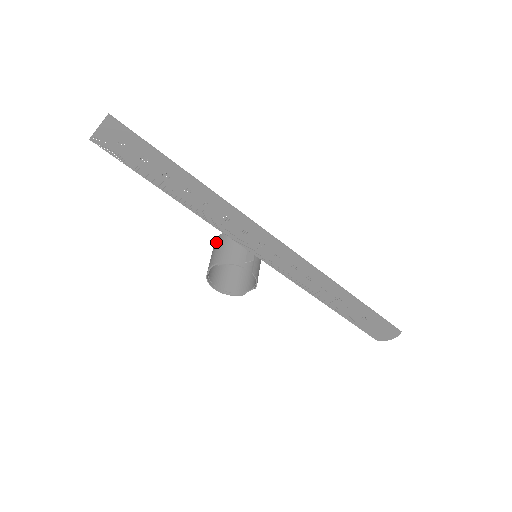
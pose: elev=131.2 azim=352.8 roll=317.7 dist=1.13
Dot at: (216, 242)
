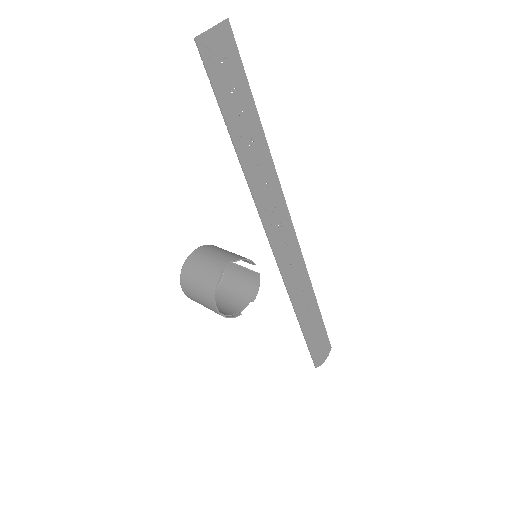
Dot at: (196, 256)
